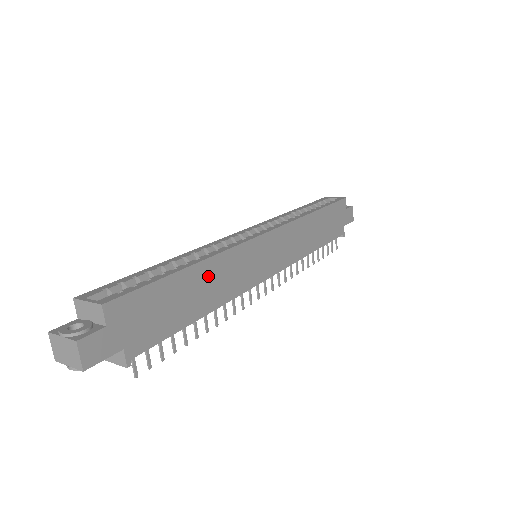
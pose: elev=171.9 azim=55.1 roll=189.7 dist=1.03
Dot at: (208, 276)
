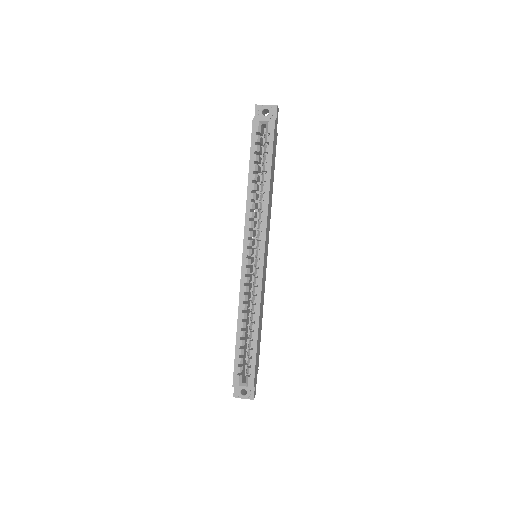
Dot at: (260, 318)
